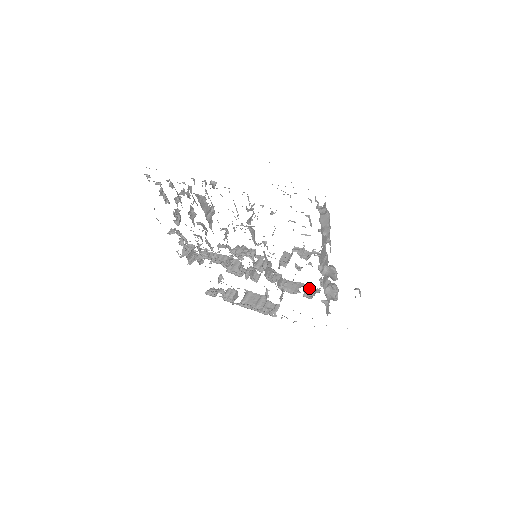
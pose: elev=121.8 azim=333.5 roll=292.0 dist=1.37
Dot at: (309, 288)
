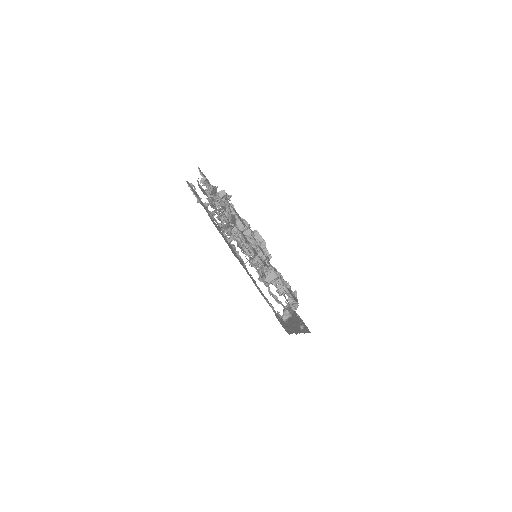
Dot at: occluded
